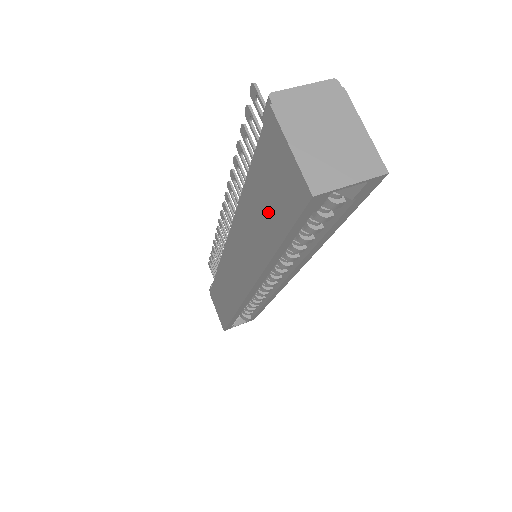
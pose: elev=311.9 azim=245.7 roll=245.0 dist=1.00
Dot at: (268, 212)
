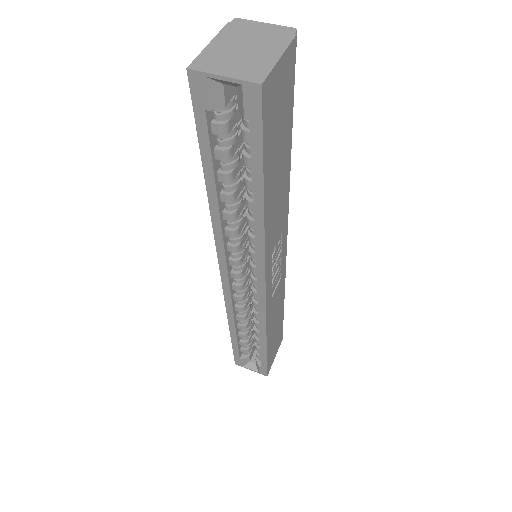
Dot at: occluded
